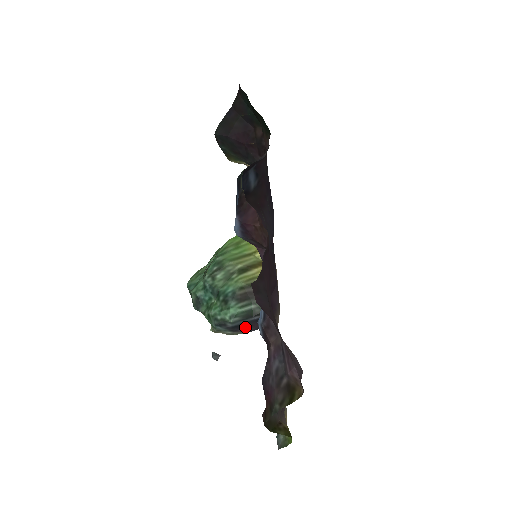
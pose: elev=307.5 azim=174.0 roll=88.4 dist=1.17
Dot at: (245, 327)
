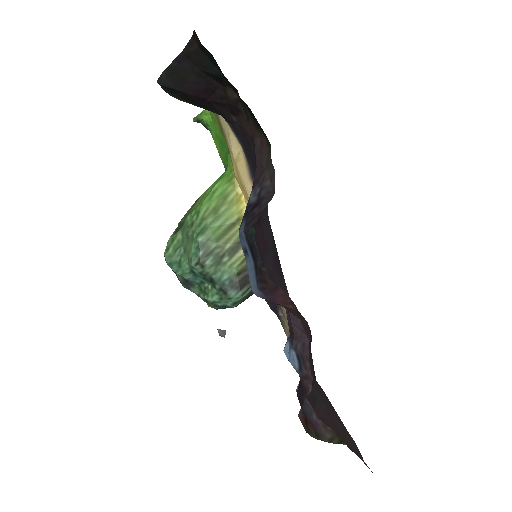
Dot at: occluded
